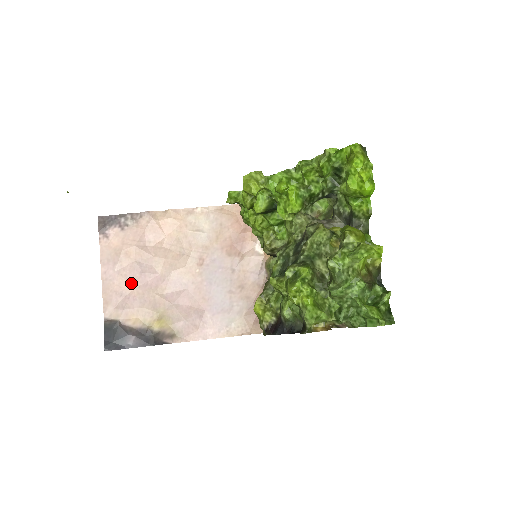
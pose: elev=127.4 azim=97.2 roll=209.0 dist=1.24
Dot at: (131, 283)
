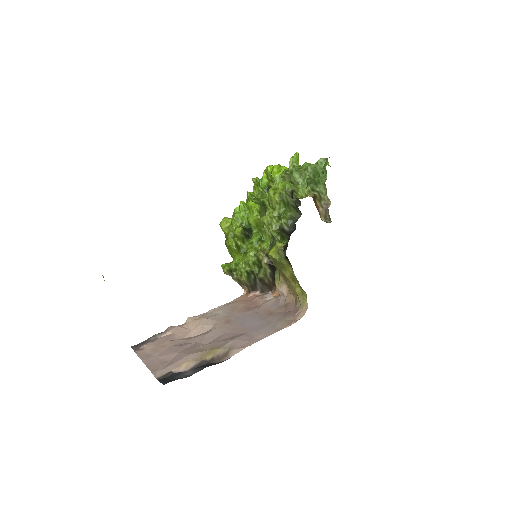
Dot at: (173, 353)
